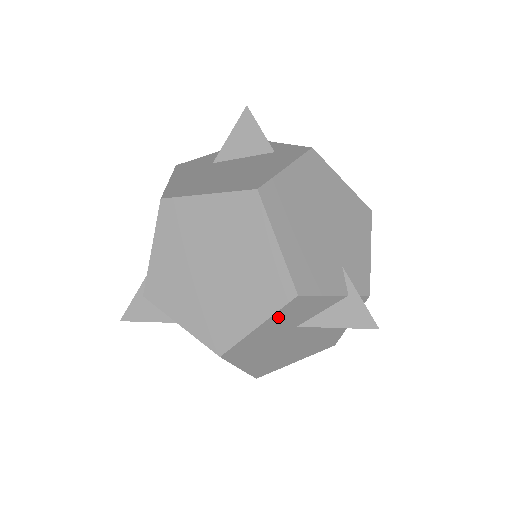
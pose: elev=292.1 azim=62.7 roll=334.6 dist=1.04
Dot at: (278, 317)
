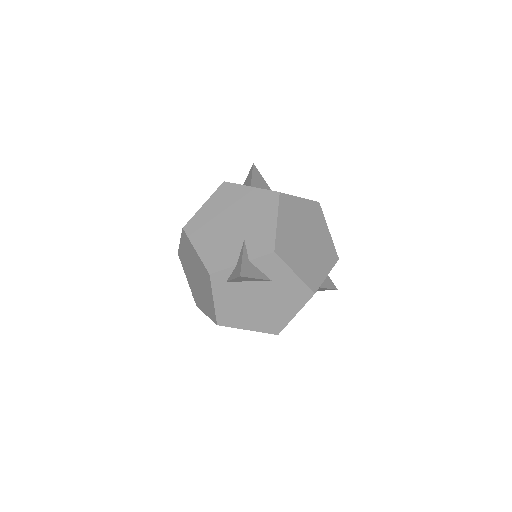
Dot at: occluded
